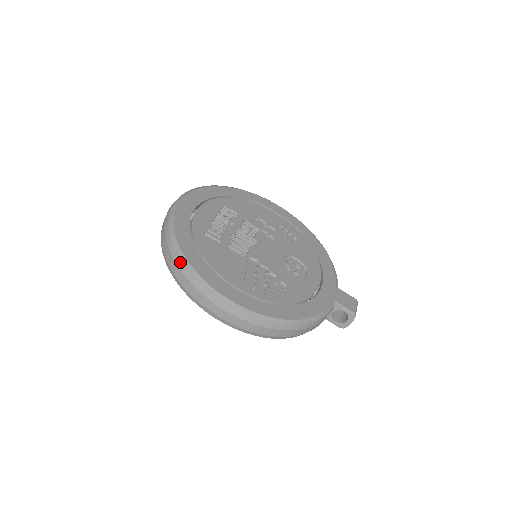
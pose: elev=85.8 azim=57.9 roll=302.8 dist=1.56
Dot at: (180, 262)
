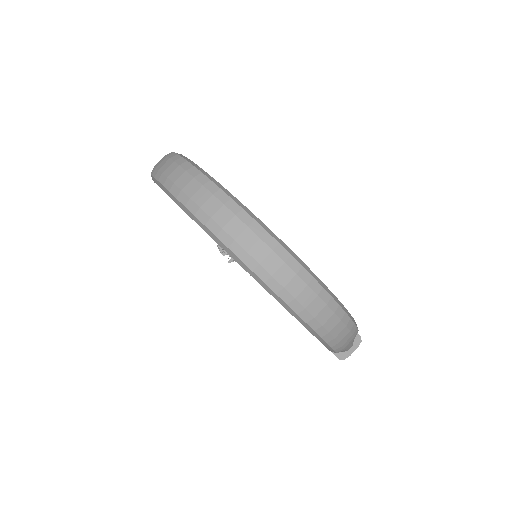
Dot at: (241, 210)
